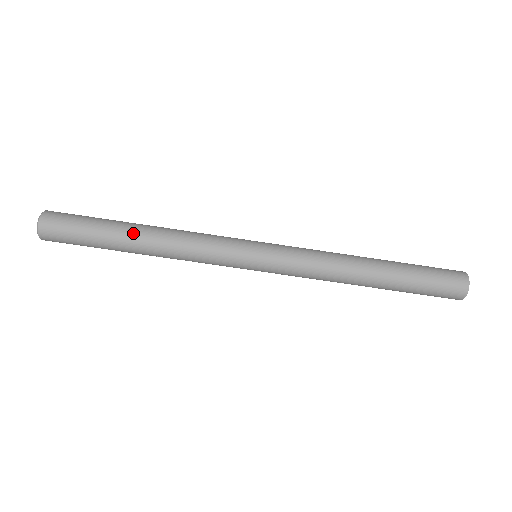
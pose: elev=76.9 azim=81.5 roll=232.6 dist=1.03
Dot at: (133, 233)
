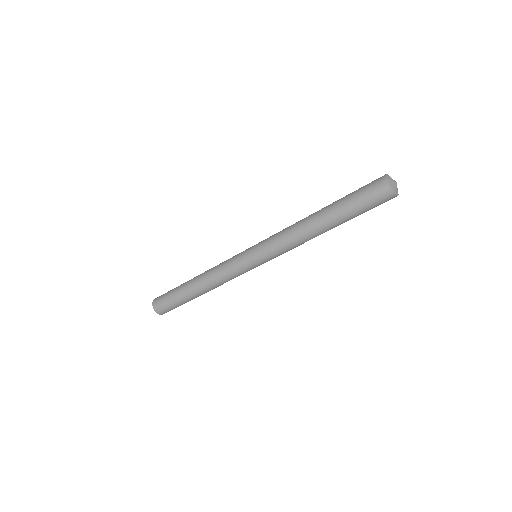
Dot at: (190, 285)
